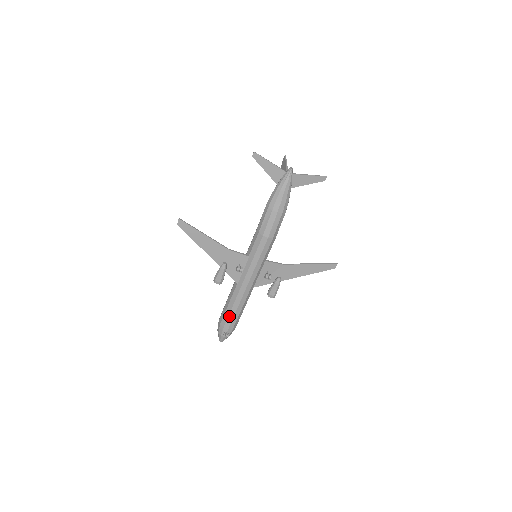
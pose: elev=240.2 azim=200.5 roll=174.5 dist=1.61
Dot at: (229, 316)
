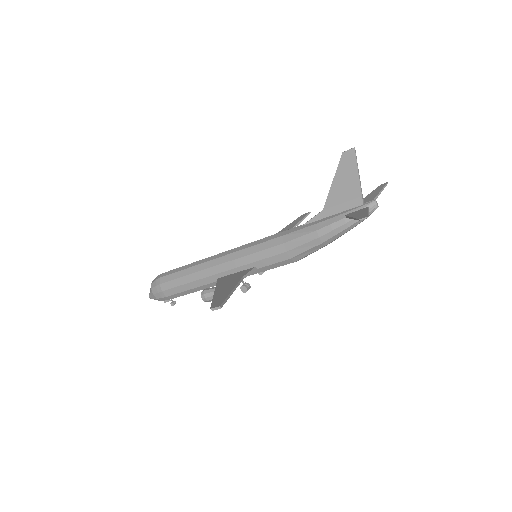
Dot at: occluded
